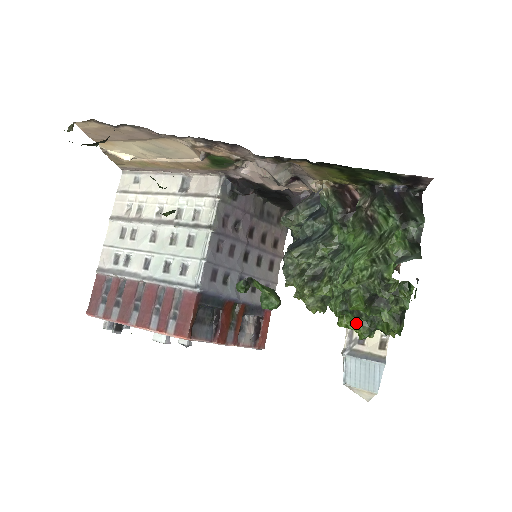
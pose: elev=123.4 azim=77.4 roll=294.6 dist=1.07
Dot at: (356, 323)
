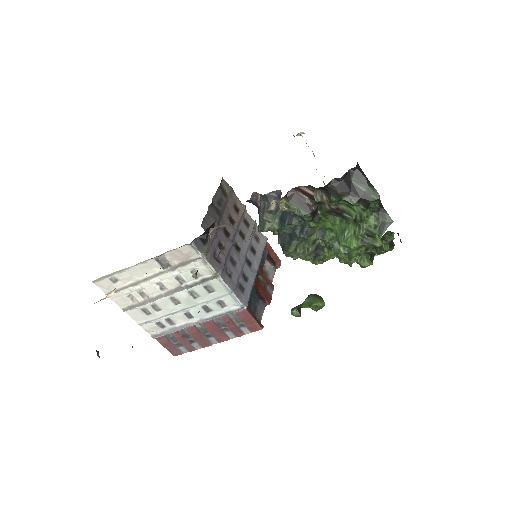
Dot at: occluded
